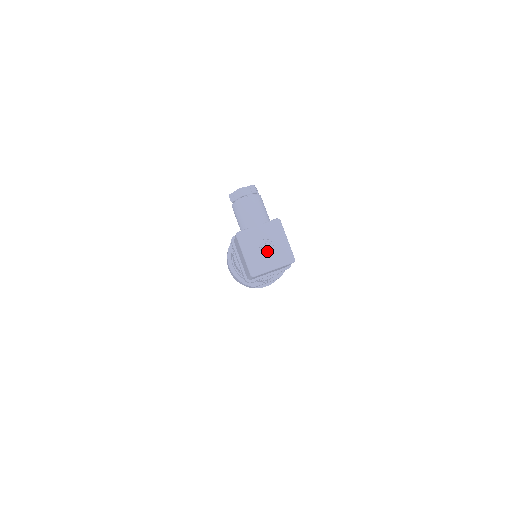
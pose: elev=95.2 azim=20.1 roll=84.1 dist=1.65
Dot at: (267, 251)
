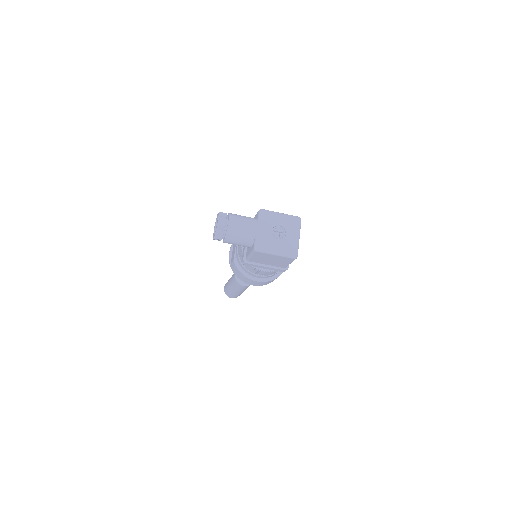
Dot at: (282, 234)
